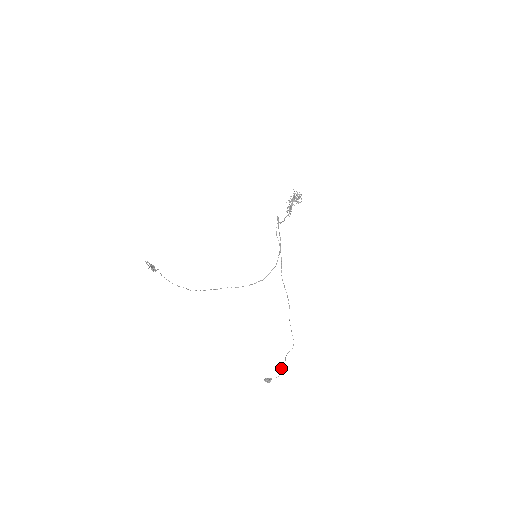
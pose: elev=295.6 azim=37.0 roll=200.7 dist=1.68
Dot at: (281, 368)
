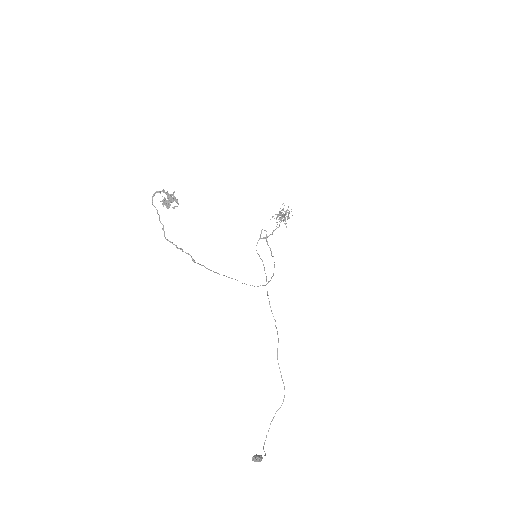
Dot at: (264, 443)
